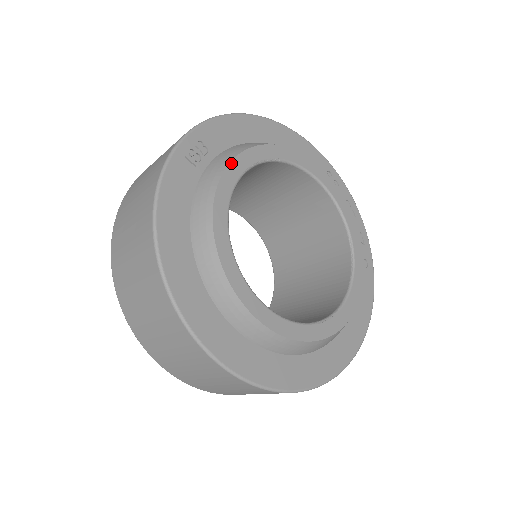
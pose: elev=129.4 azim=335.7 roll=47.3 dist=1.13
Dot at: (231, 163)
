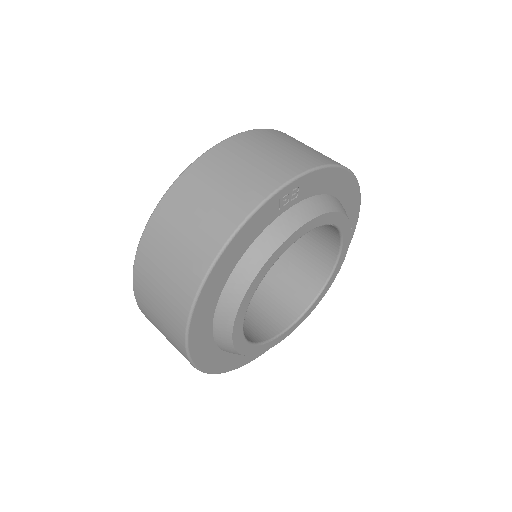
Dot at: (305, 225)
